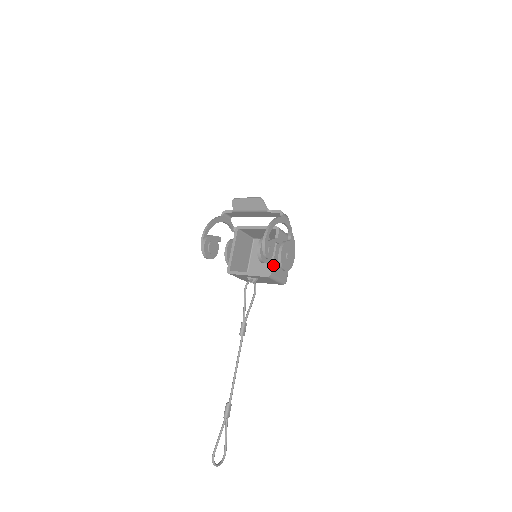
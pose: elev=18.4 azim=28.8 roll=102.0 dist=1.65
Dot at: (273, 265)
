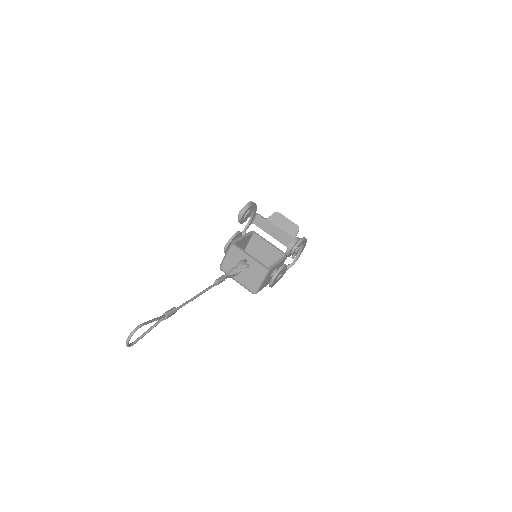
Dot at: (274, 267)
